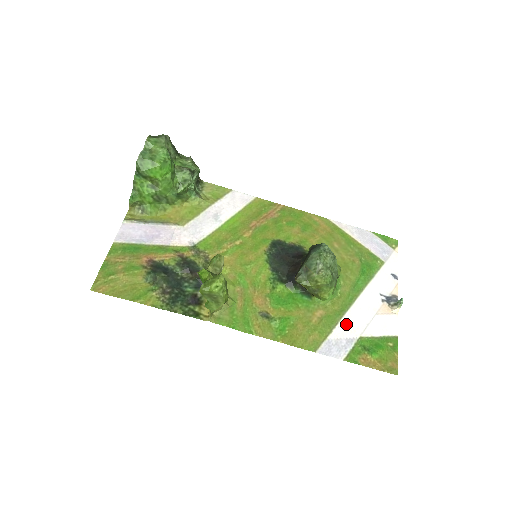
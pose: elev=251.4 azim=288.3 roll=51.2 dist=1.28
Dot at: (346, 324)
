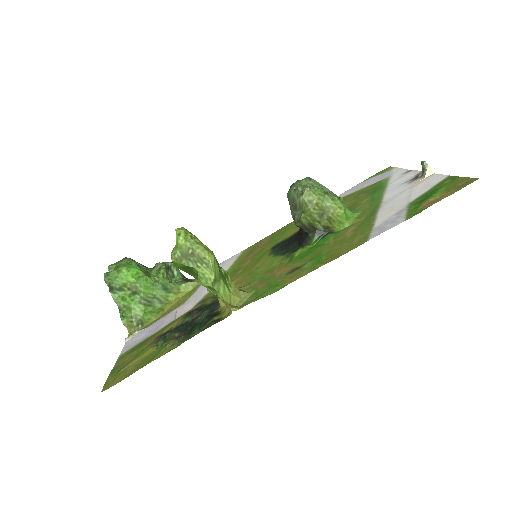
Dot at: (385, 212)
